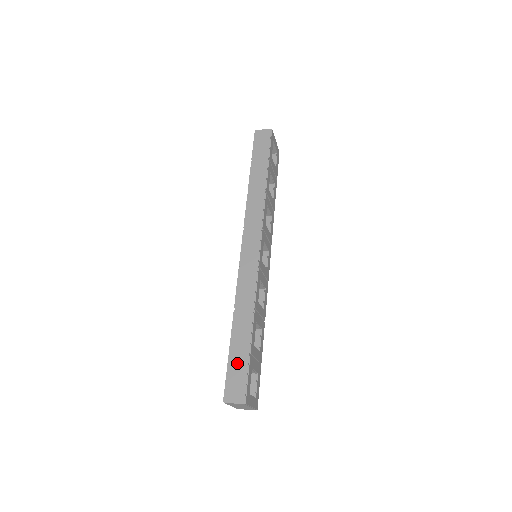
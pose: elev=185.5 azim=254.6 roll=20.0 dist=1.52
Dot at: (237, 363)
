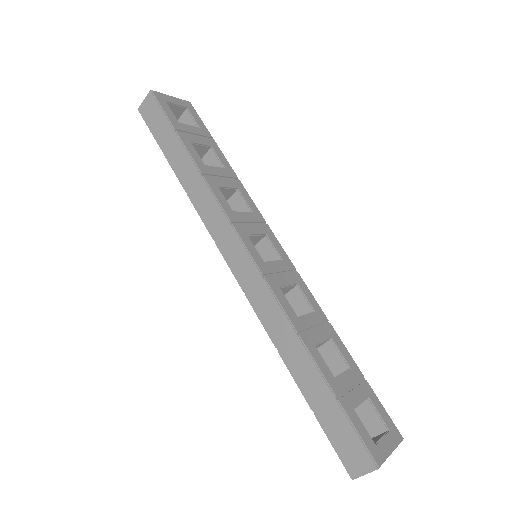
Dot at: (330, 419)
